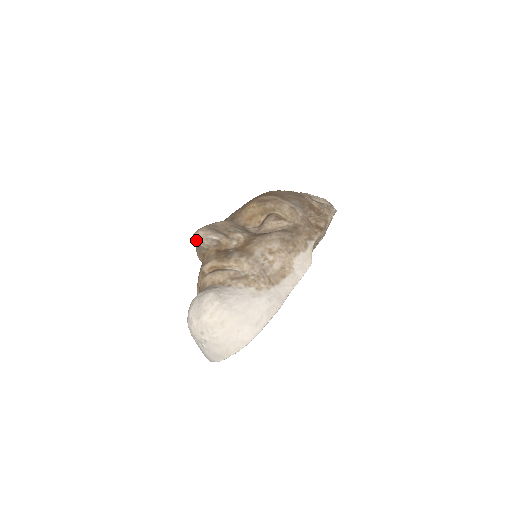
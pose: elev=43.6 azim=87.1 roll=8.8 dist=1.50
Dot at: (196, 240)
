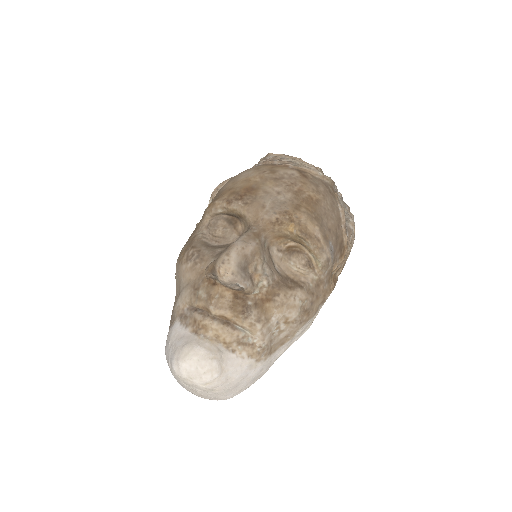
Dot at: (220, 279)
